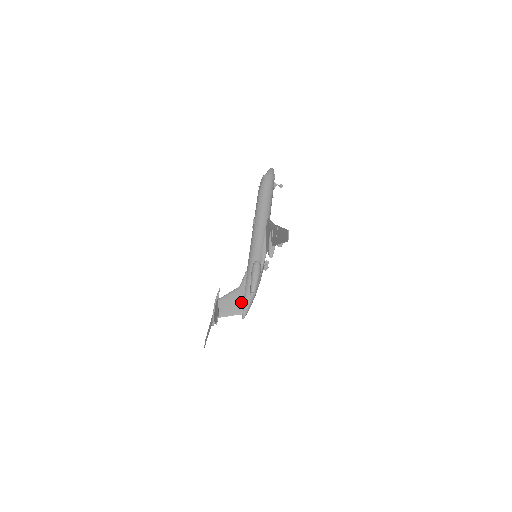
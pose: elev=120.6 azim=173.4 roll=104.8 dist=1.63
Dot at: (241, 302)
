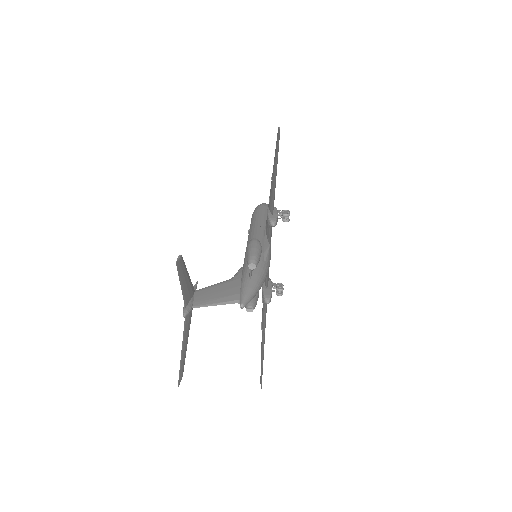
Dot at: (235, 290)
